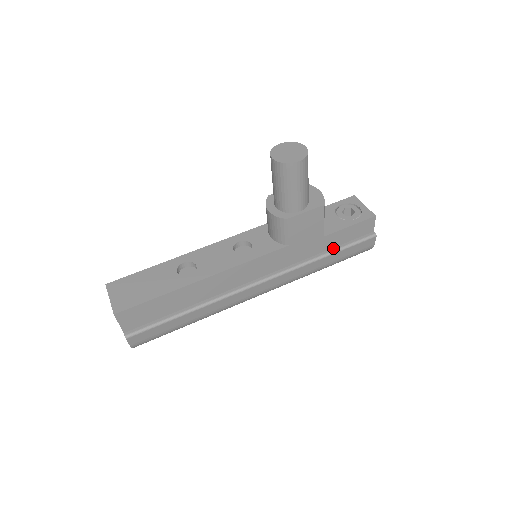
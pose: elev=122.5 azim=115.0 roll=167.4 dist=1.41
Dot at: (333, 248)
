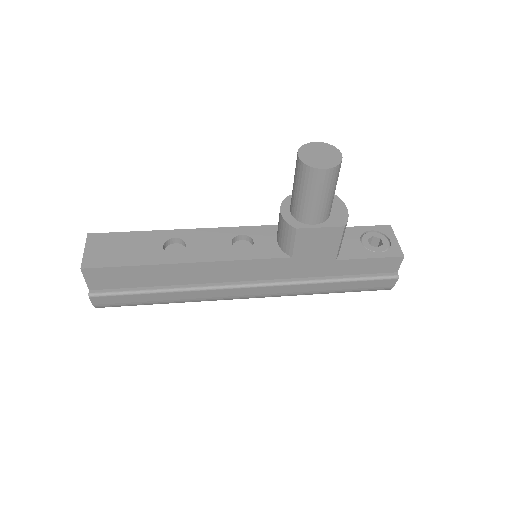
Dot at: (344, 275)
